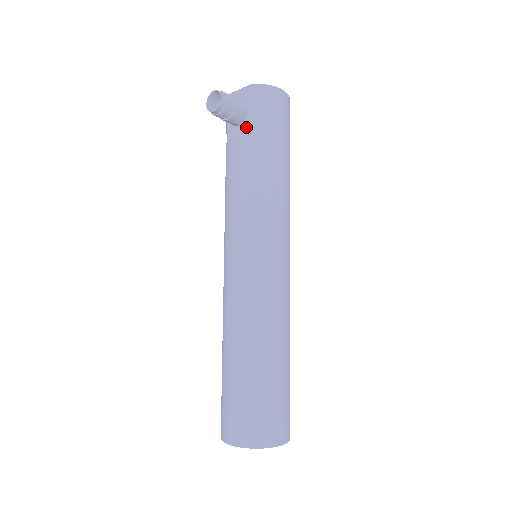
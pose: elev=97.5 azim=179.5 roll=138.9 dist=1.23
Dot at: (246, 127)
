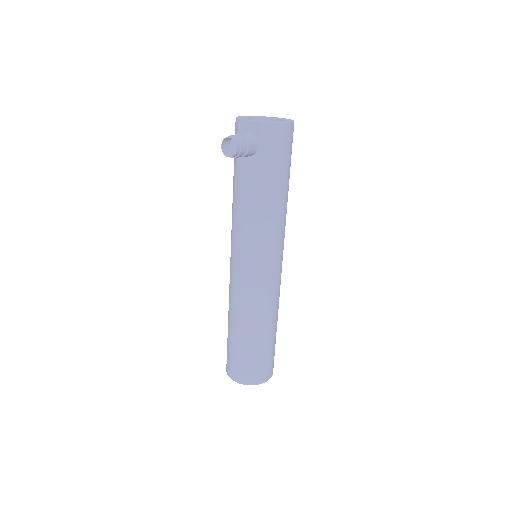
Dot at: (255, 162)
